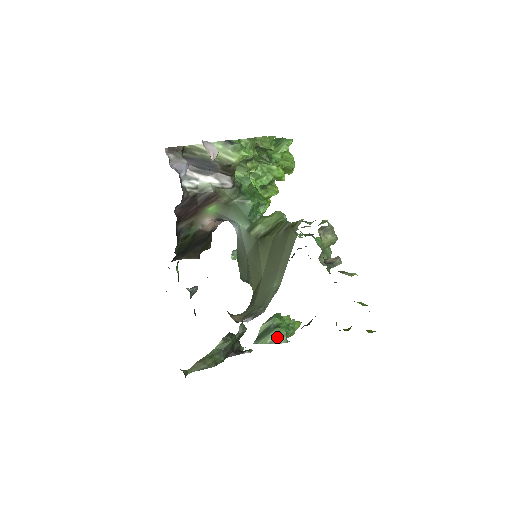
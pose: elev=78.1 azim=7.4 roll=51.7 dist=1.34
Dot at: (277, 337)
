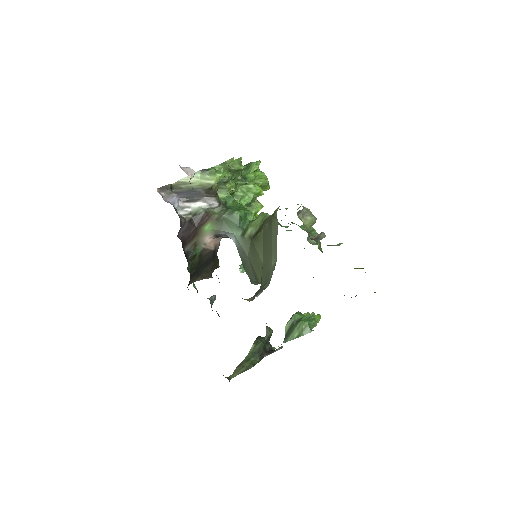
Dot at: (301, 330)
